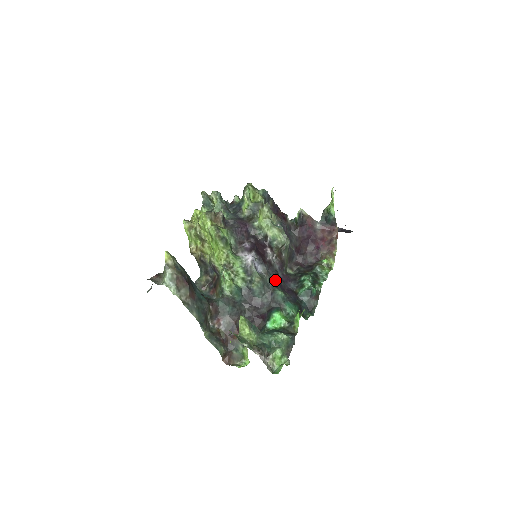
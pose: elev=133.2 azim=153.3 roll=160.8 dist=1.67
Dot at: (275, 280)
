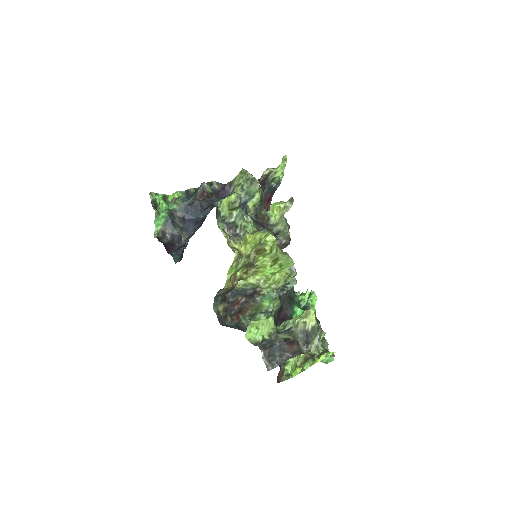
Dot at: occluded
